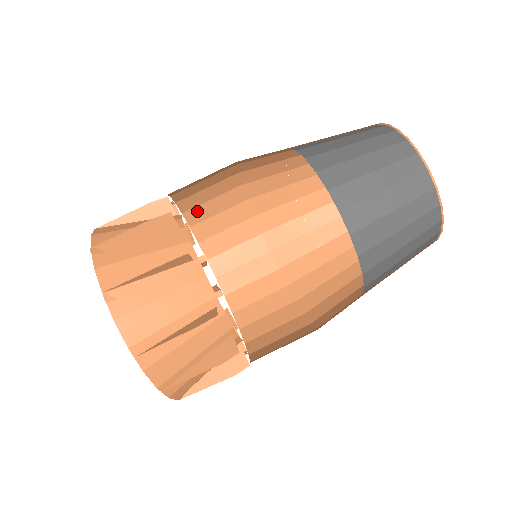
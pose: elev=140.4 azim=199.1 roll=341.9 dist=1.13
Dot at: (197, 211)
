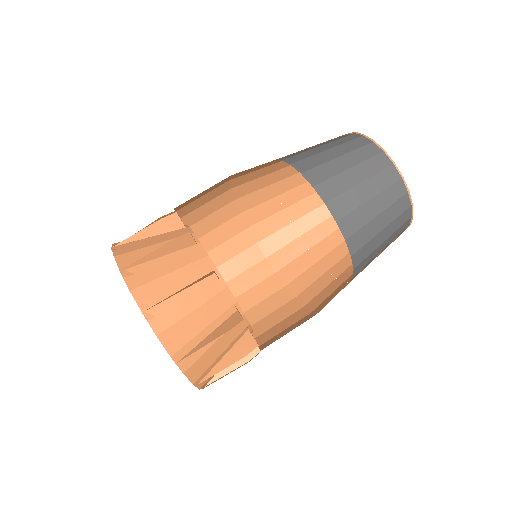
Dot at: (192, 215)
